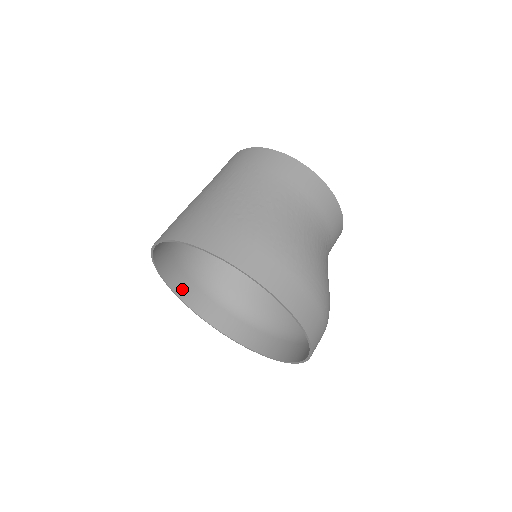
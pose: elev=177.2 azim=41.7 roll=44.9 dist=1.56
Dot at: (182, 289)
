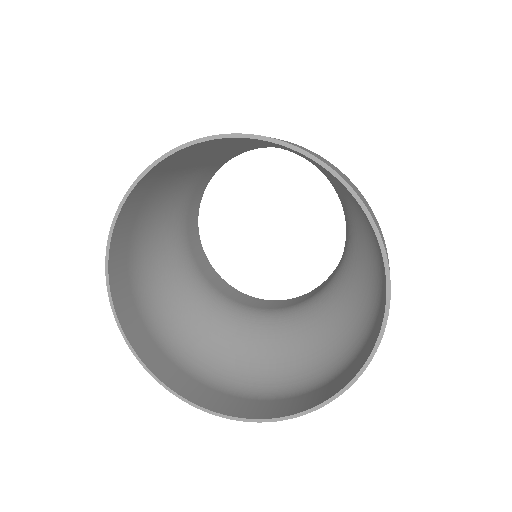
Dot at: (130, 326)
